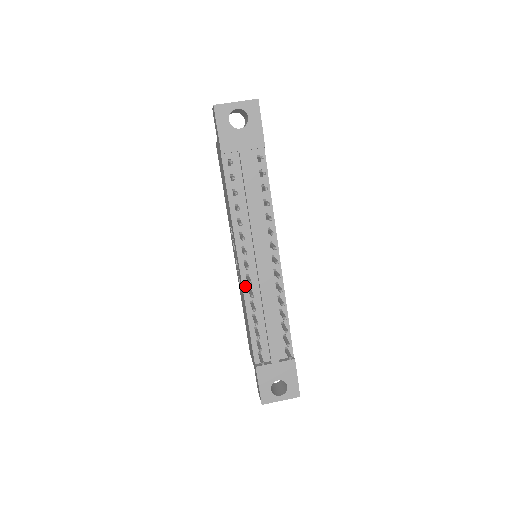
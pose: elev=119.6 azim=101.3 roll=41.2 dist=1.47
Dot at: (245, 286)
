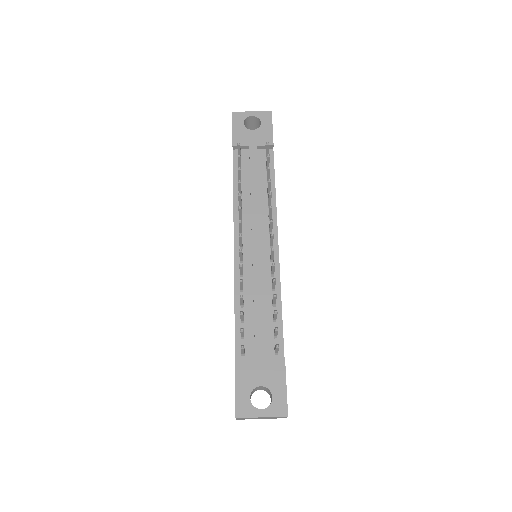
Dot at: (237, 268)
